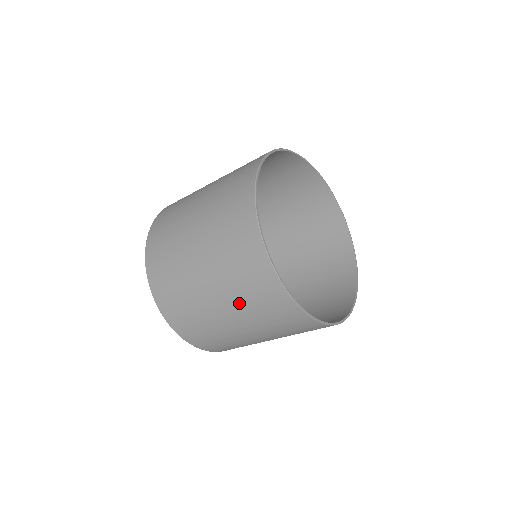
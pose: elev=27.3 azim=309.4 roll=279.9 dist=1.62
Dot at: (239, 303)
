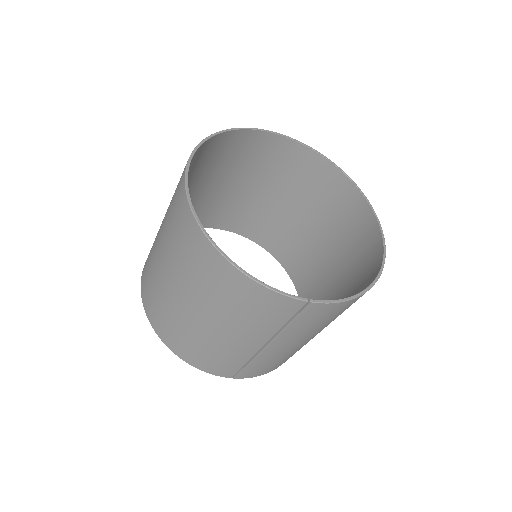
Dot at: (233, 319)
